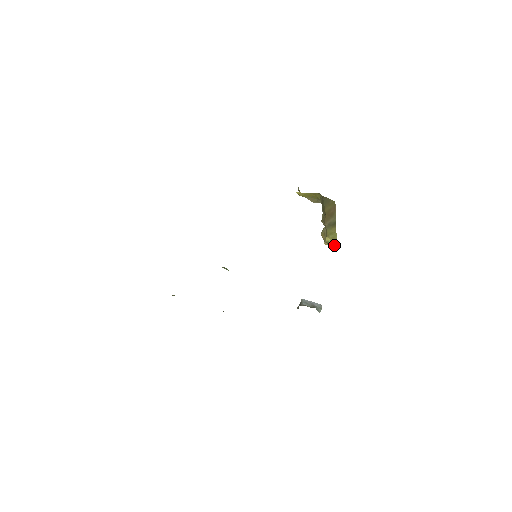
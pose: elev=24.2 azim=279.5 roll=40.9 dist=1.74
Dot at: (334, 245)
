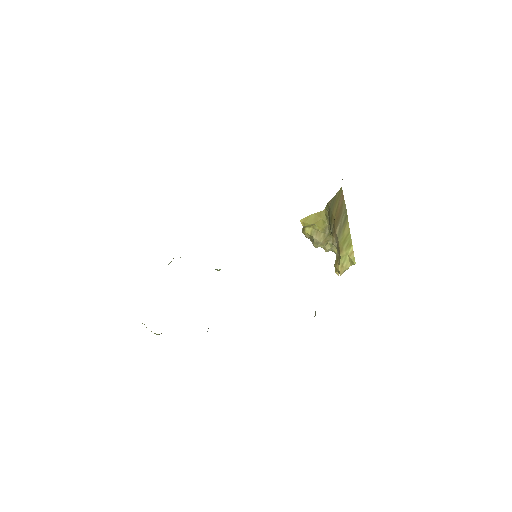
Dot at: (351, 257)
